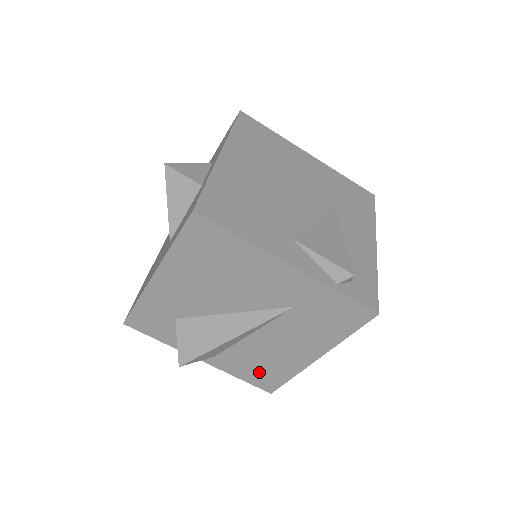
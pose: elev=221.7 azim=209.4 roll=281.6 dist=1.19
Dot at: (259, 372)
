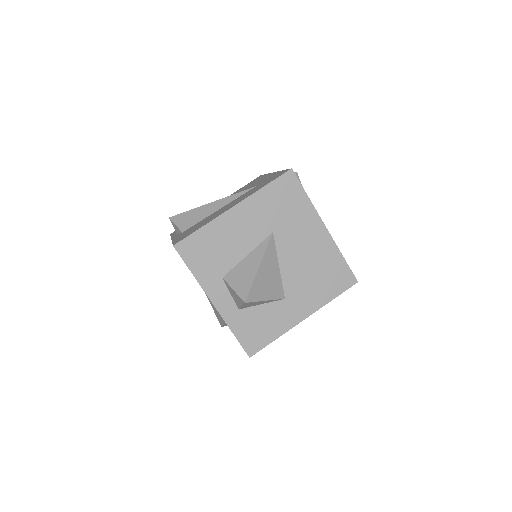
Dot at: occluded
